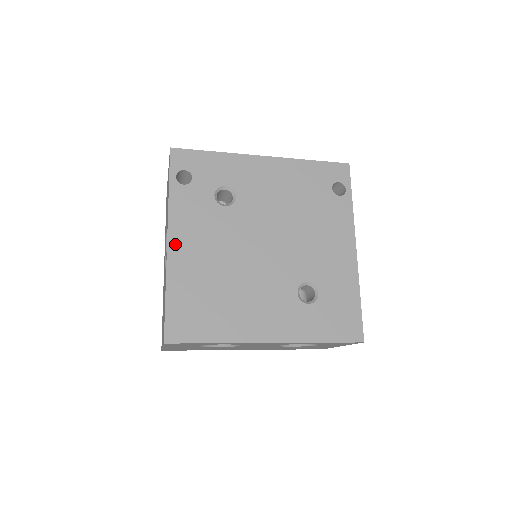
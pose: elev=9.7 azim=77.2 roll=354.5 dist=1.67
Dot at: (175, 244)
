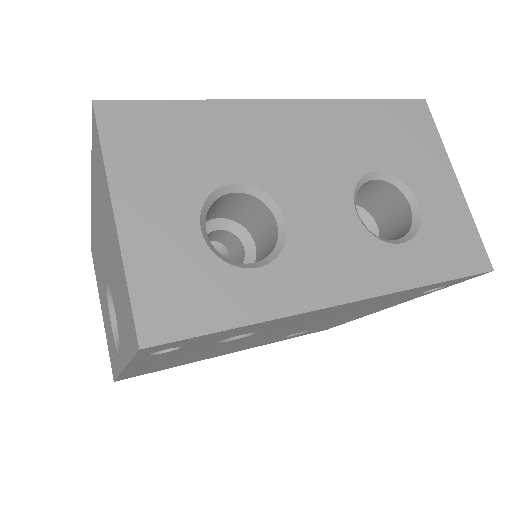
Dot at: occluded
